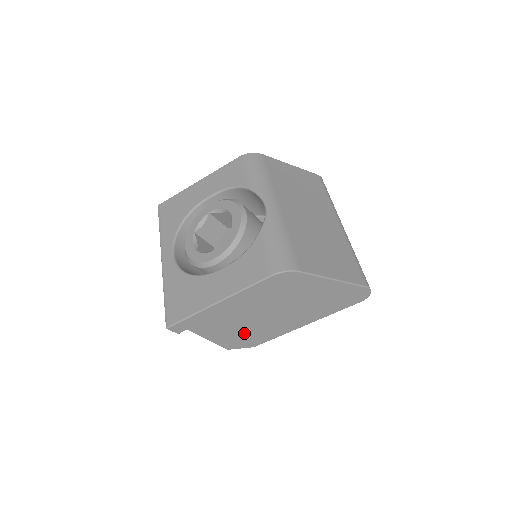
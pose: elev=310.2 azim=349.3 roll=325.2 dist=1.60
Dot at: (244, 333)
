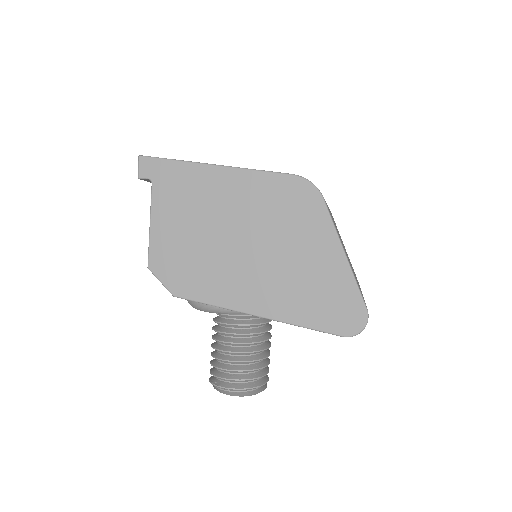
Dot at: (189, 253)
